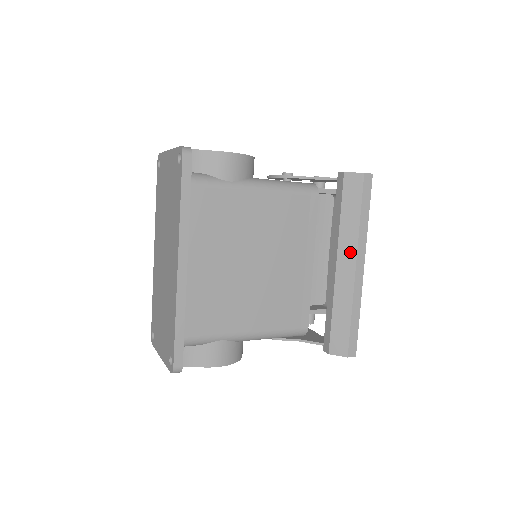
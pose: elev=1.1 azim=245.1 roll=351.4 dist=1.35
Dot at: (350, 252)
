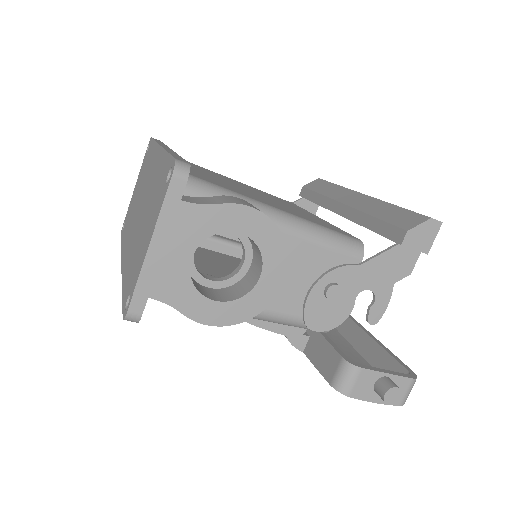
Dot at: (348, 194)
